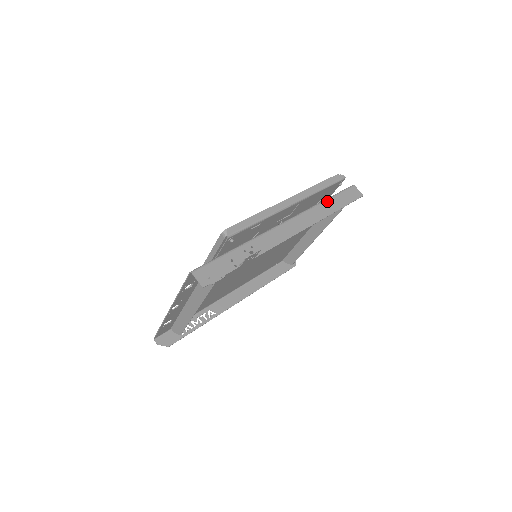
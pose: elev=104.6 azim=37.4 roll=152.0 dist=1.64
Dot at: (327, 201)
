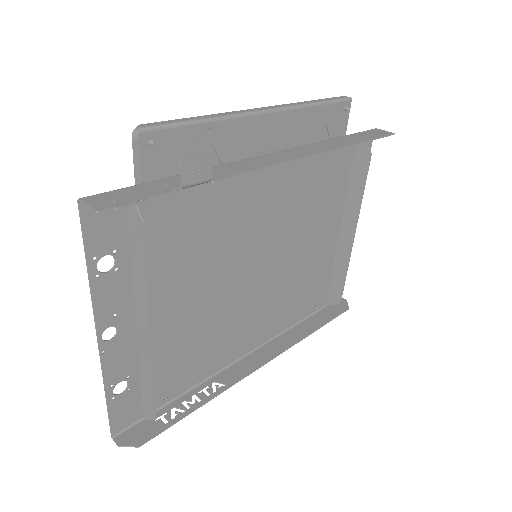
Dot at: (336, 138)
